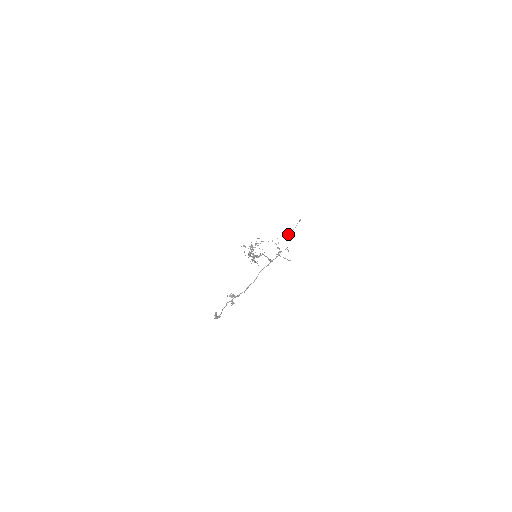
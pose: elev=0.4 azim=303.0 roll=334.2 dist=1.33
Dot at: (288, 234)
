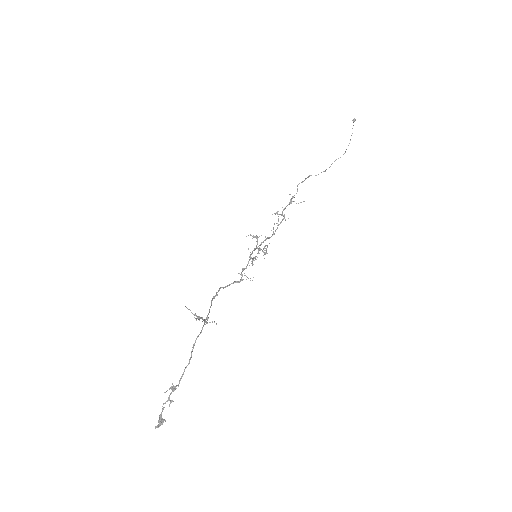
Dot at: occluded
